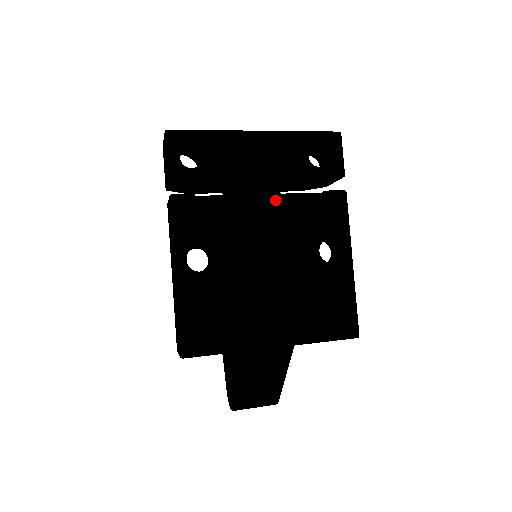
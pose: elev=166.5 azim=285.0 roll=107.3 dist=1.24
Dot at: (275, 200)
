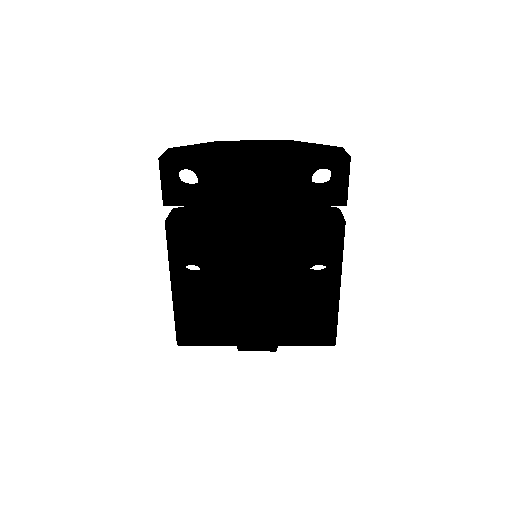
Dot at: (267, 227)
